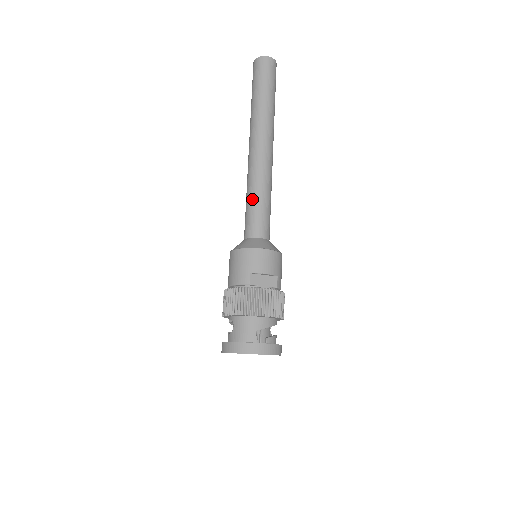
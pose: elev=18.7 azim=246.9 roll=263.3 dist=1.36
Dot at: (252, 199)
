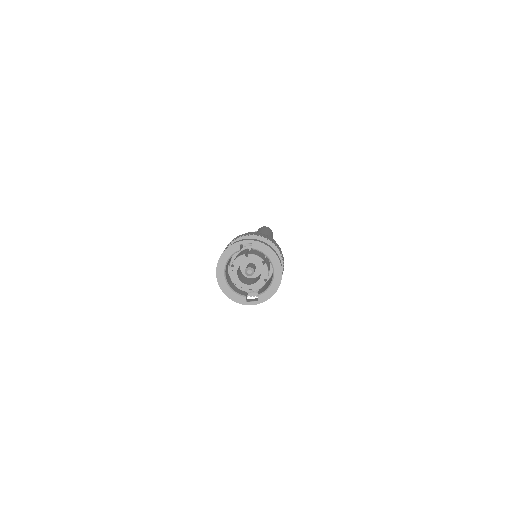
Dot at: occluded
